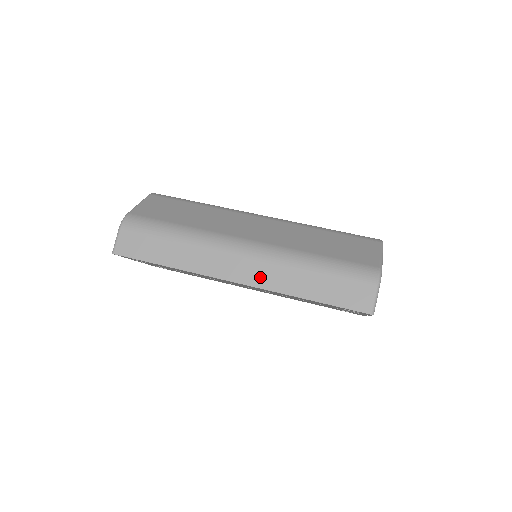
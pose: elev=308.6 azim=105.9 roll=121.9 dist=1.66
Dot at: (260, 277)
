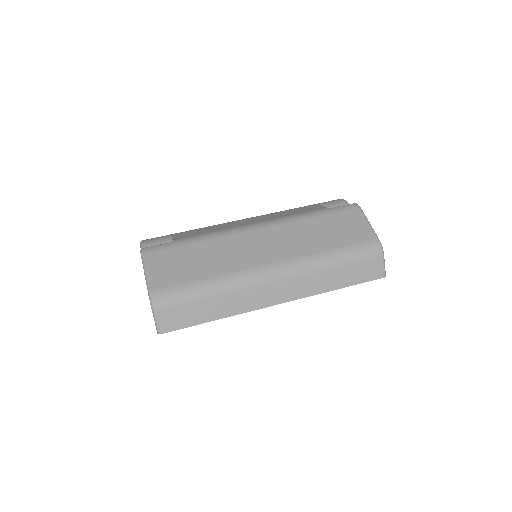
Dot at: (296, 291)
